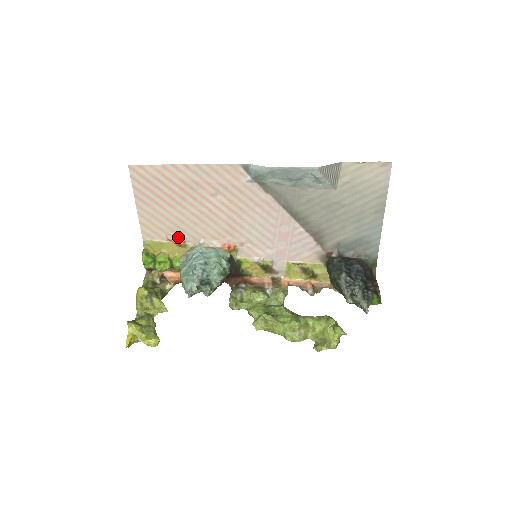
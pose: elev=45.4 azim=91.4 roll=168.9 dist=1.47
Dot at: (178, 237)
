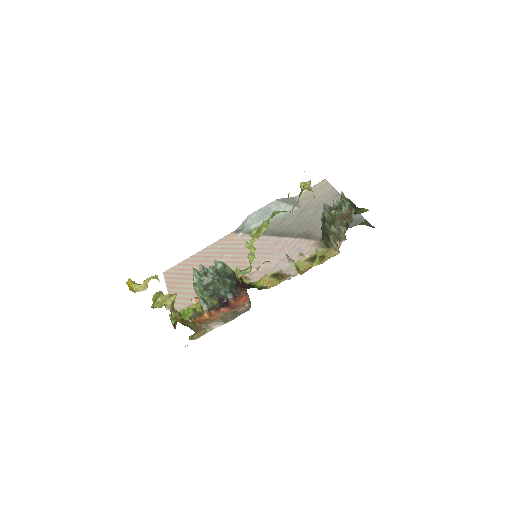
Dot at: occluded
